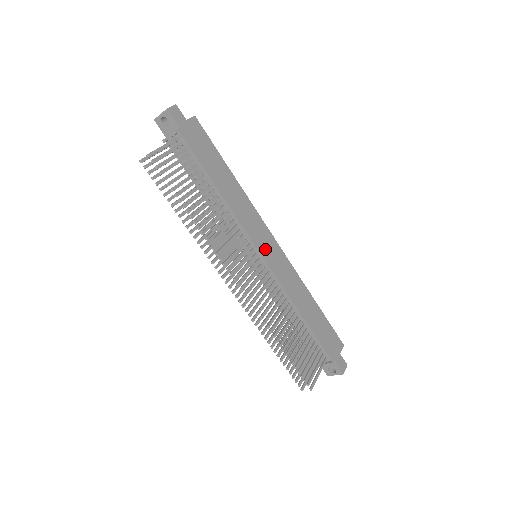
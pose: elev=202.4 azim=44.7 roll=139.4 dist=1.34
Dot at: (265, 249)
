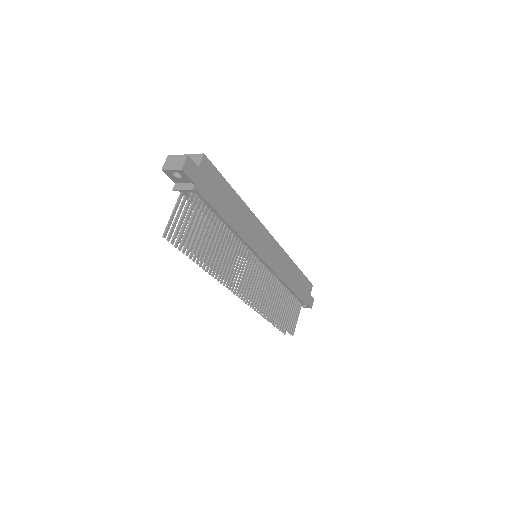
Dot at: (265, 252)
